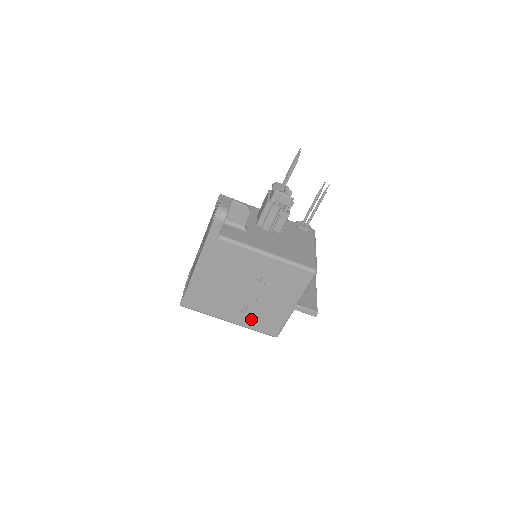
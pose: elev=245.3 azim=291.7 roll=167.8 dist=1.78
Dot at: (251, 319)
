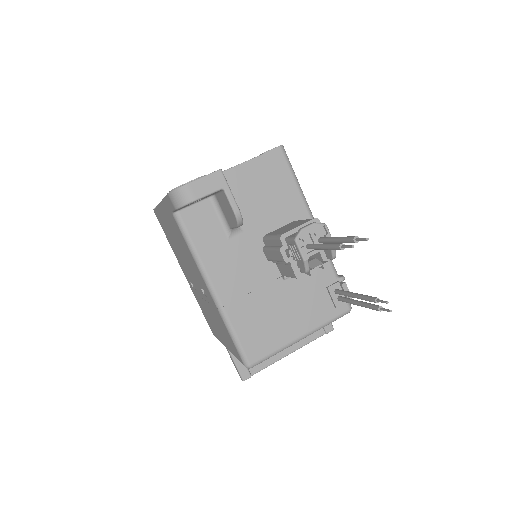
Dot at: (198, 299)
